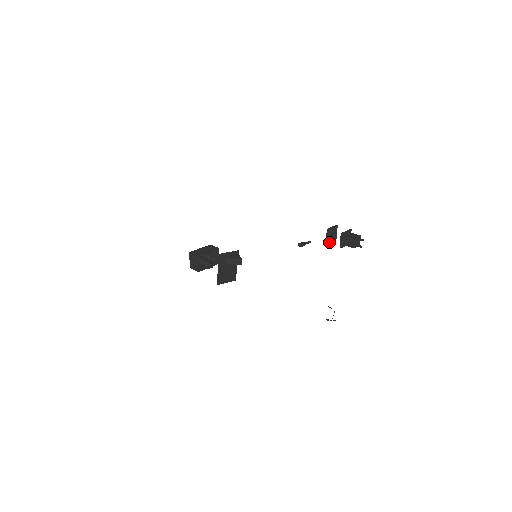
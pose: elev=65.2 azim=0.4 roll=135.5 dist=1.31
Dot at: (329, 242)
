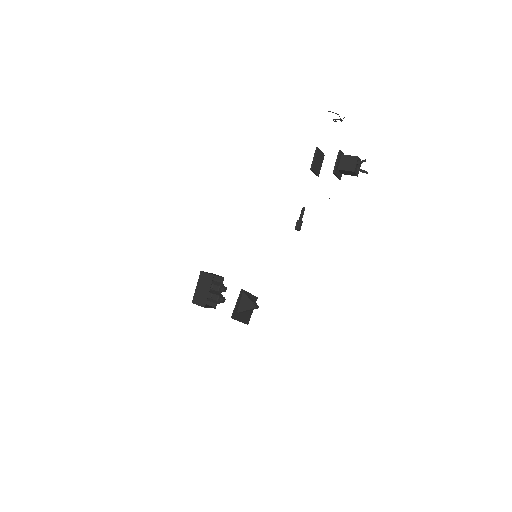
Dot at: (319, 171)
